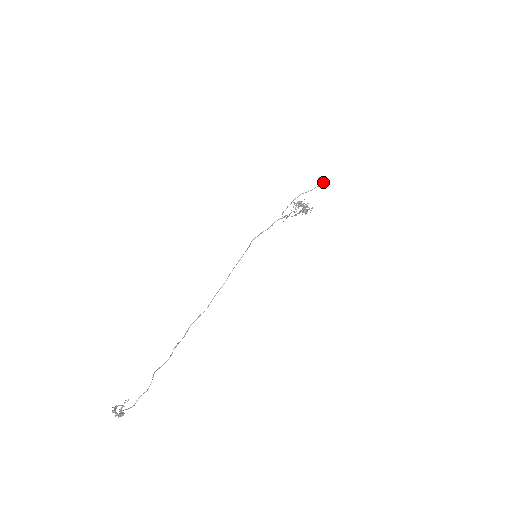
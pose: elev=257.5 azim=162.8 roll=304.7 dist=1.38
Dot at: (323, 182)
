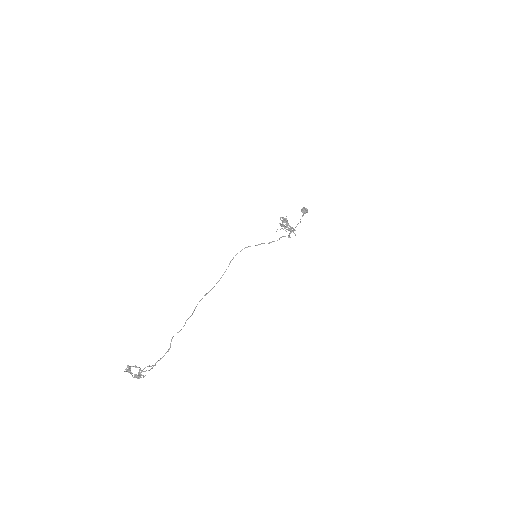
Dot at: occluded
